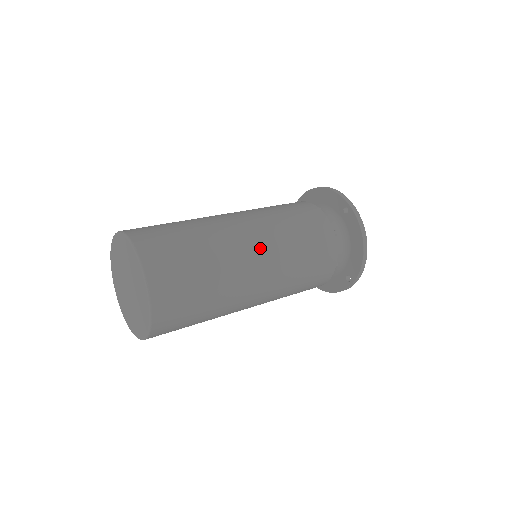
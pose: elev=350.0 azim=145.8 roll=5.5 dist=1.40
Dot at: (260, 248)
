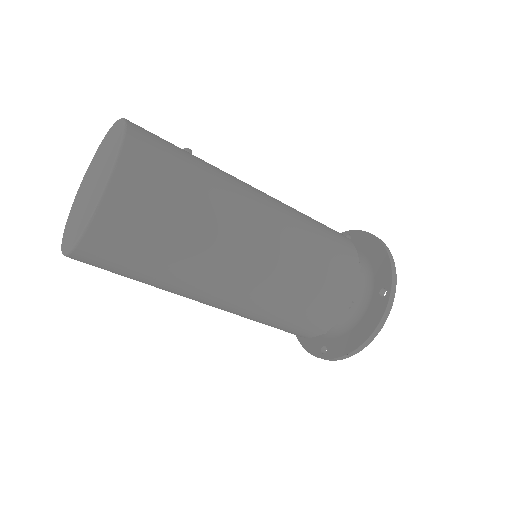
Dot at: (258, 265)
